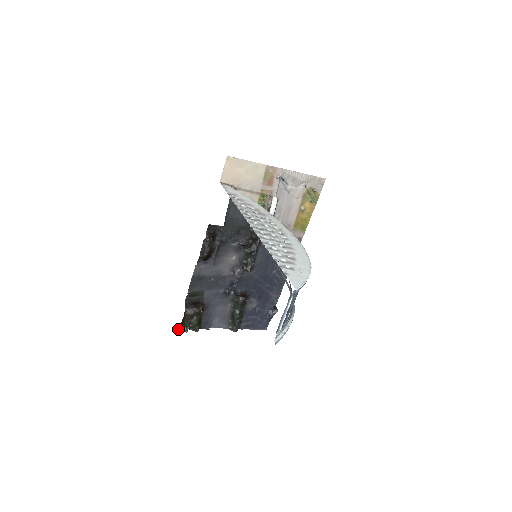
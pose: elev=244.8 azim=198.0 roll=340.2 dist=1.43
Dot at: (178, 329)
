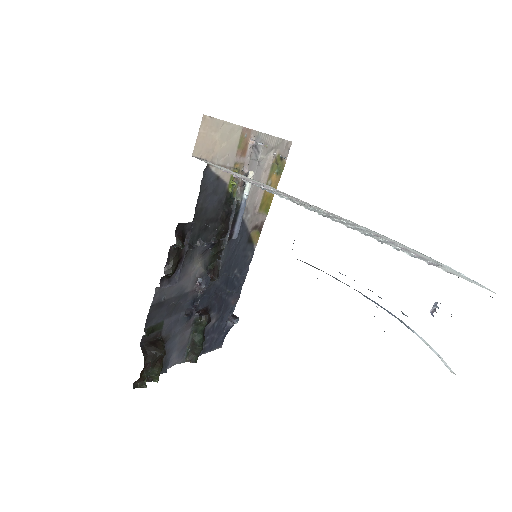
Dot at: (133, 387)
